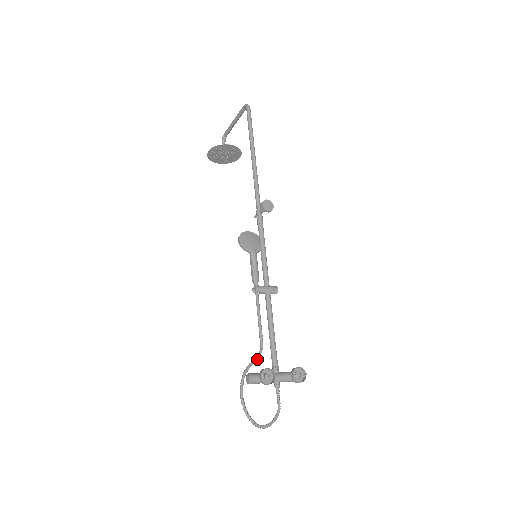
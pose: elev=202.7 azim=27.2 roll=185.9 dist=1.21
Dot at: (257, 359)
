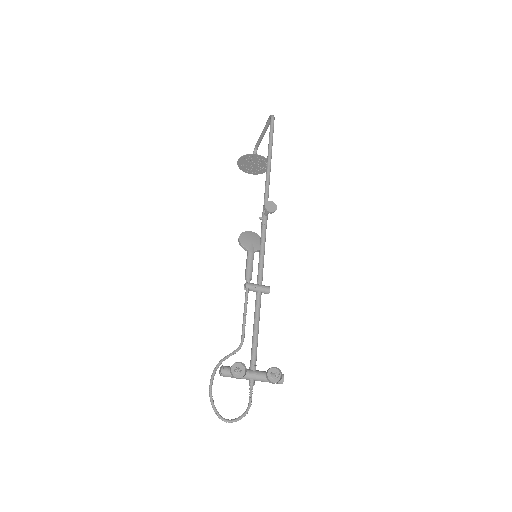
Dot at: (234, 353)
